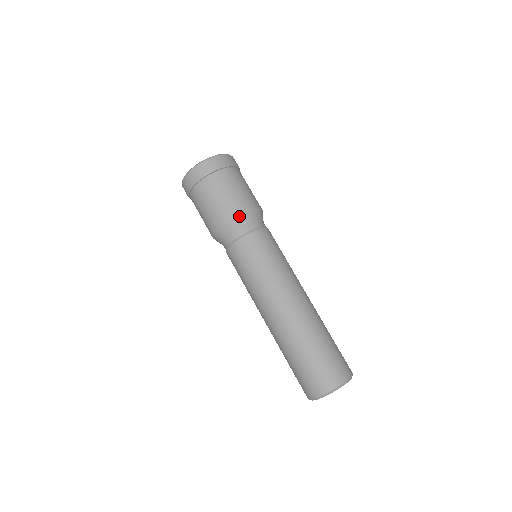
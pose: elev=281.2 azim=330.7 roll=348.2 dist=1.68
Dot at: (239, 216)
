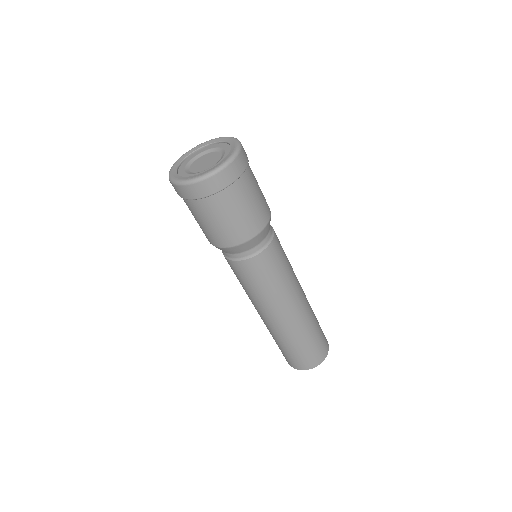
Dot at: (265, 228)
